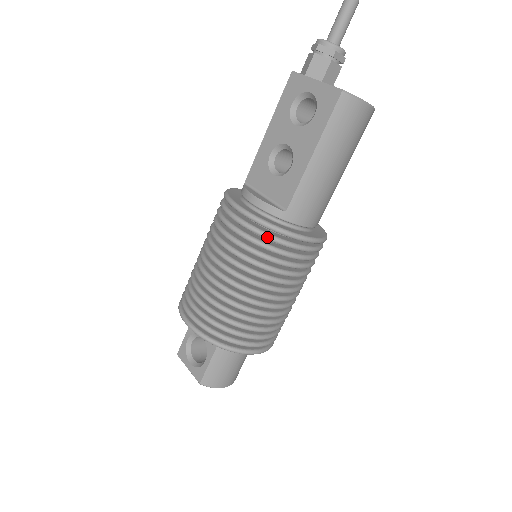
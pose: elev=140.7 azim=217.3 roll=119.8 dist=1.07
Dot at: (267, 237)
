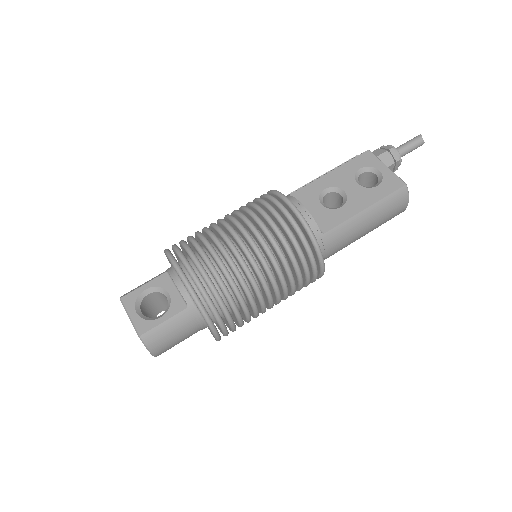
Dot at: (305, 242)
